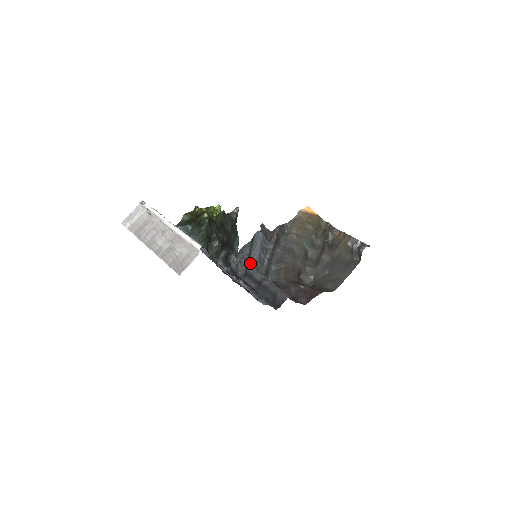
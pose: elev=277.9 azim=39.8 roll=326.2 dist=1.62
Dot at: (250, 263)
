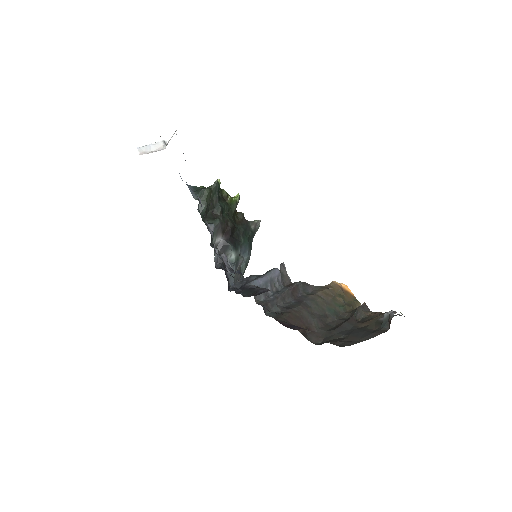
Dot at: (250, 281)
